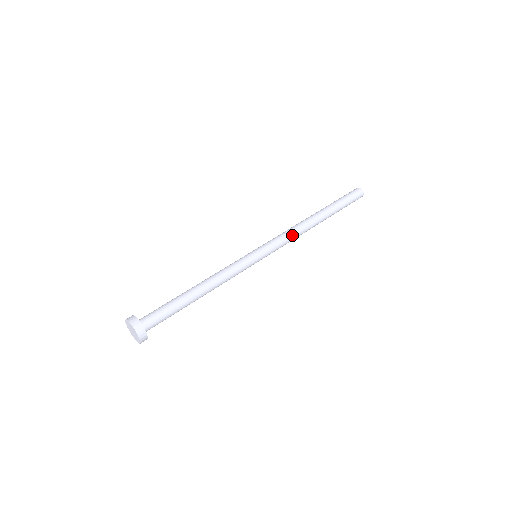
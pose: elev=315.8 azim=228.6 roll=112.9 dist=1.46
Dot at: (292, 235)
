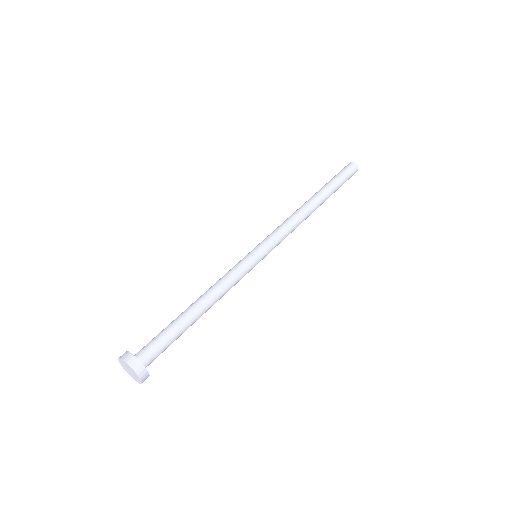
Dot at: (291, 225)
